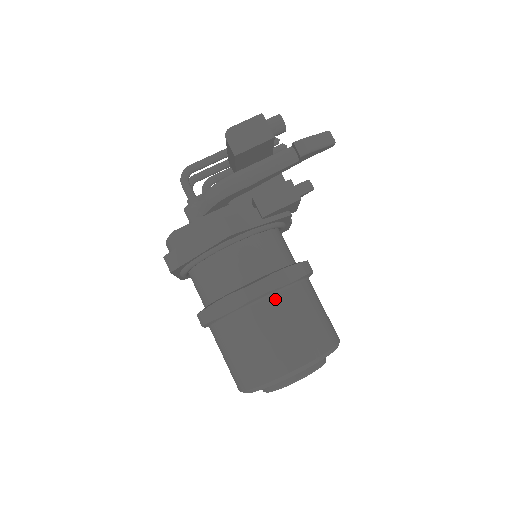
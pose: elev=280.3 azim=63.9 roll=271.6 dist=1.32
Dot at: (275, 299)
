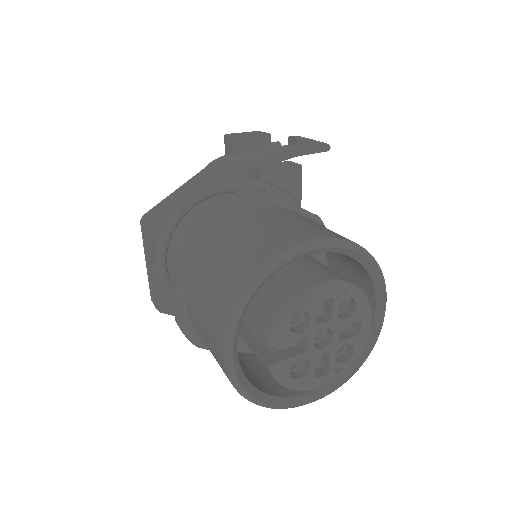
Dot at: (277, 208)
